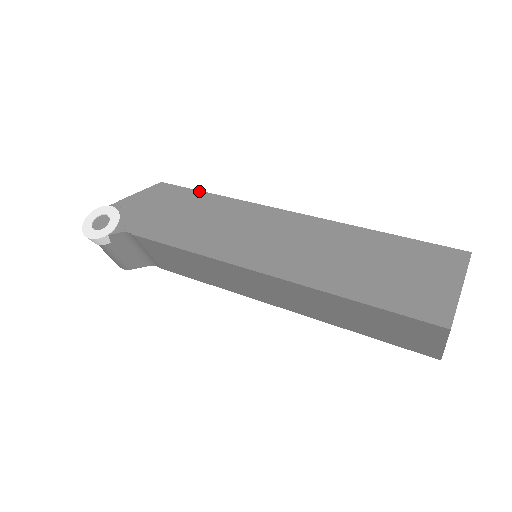
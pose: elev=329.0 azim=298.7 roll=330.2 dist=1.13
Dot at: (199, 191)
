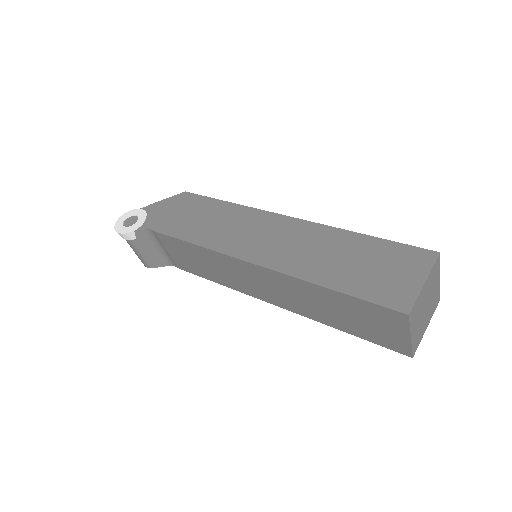
Dot at: (214, 199)
